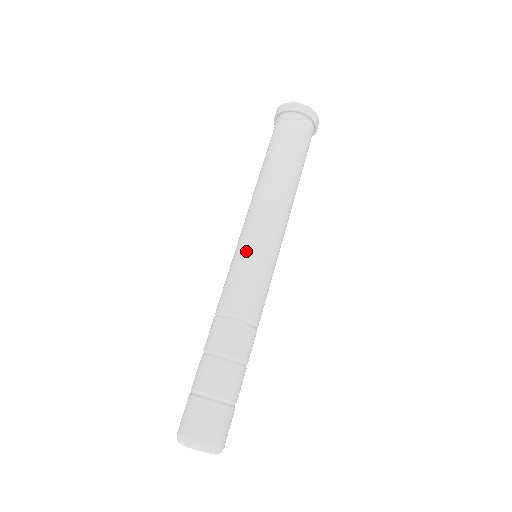
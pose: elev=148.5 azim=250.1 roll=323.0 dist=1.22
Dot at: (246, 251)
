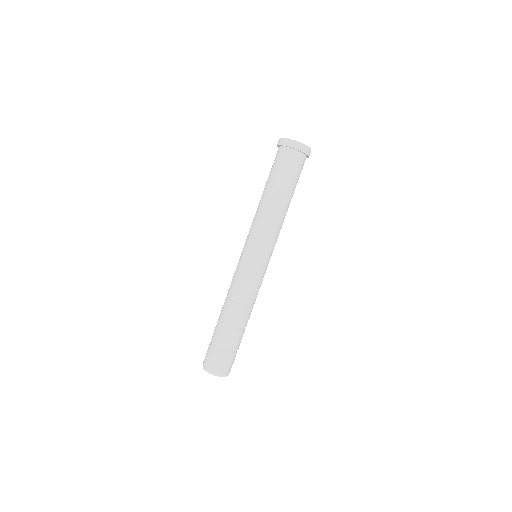
Dot at: (252, 259)
